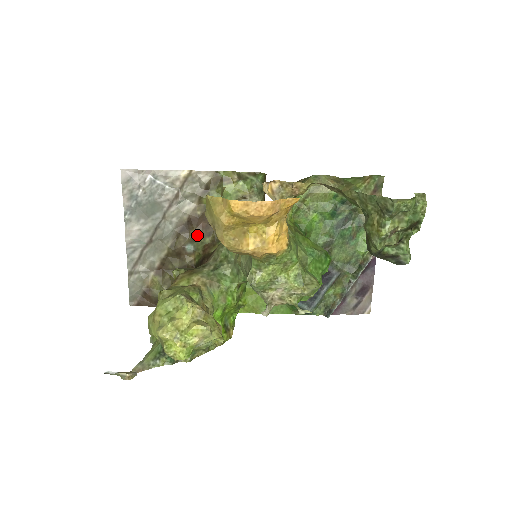
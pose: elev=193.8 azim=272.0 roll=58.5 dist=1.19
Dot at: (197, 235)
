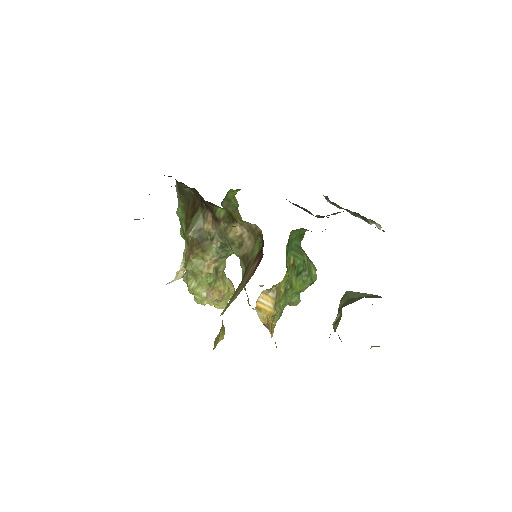
Dot at: occluded
